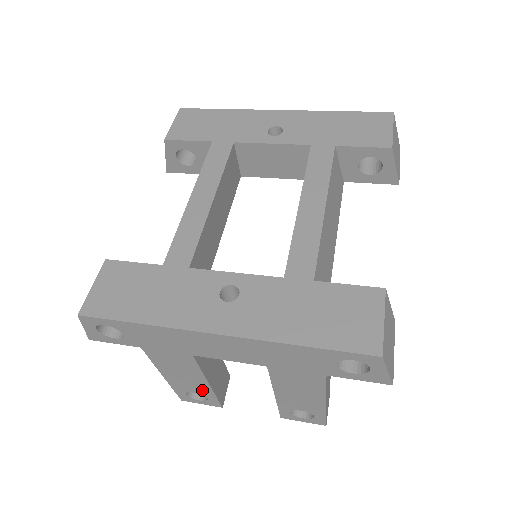
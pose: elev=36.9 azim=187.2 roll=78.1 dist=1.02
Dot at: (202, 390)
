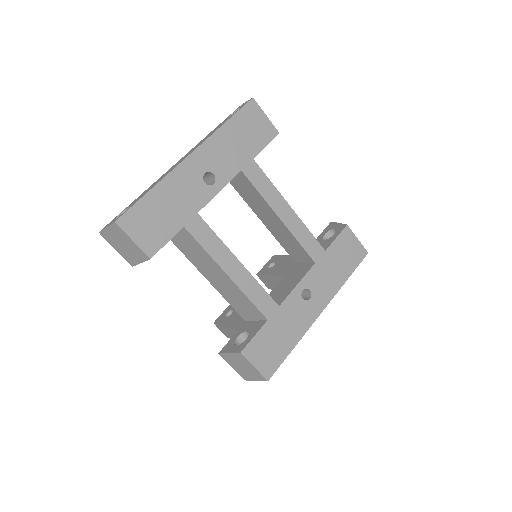
Dot at: occluded
